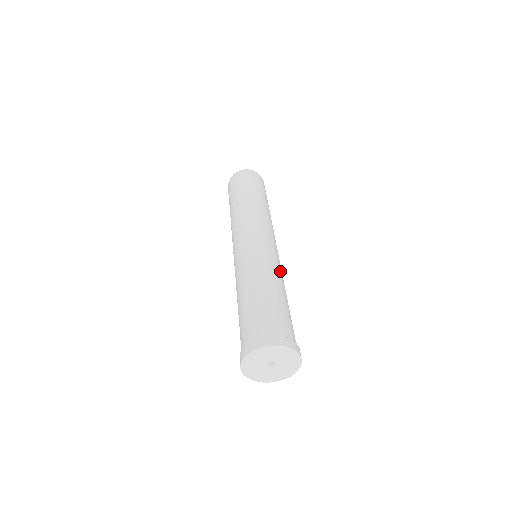
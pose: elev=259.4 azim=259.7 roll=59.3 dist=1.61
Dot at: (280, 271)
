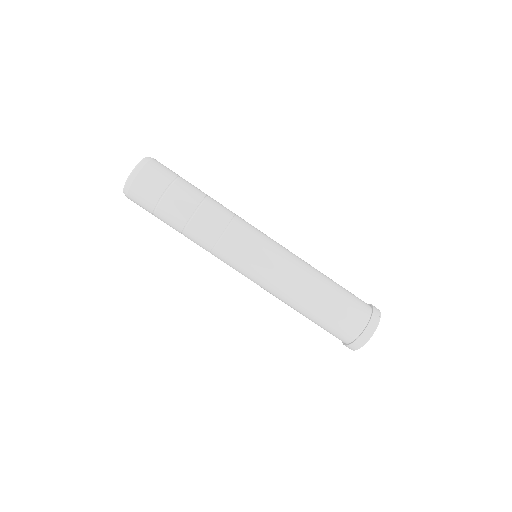
Dot at: (295, 270)
